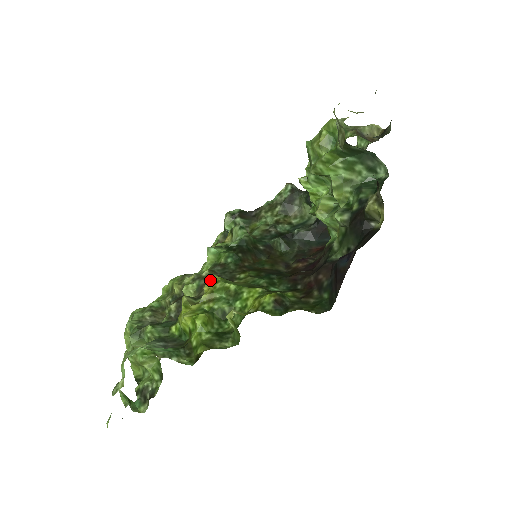
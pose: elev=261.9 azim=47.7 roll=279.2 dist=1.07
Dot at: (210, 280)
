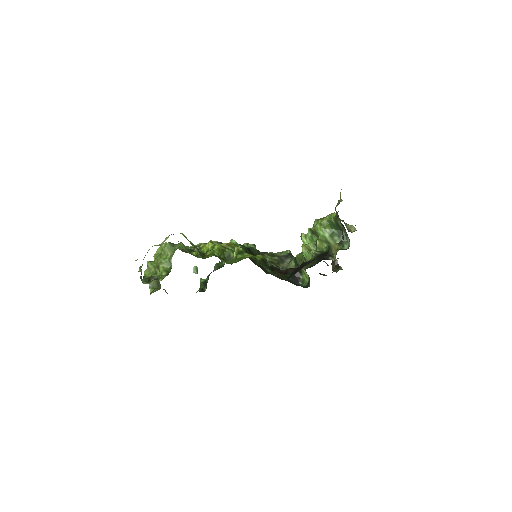
Dot at: (229, 243)
